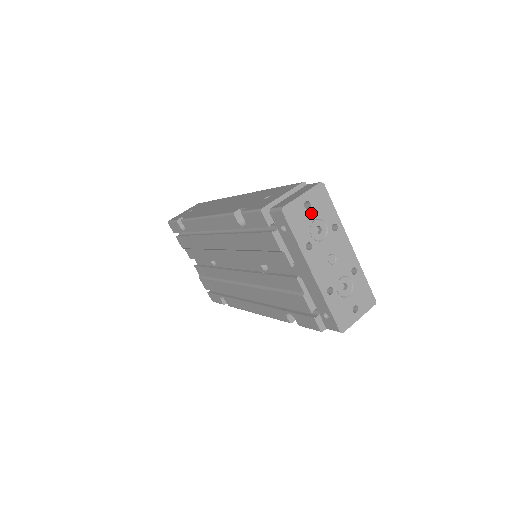
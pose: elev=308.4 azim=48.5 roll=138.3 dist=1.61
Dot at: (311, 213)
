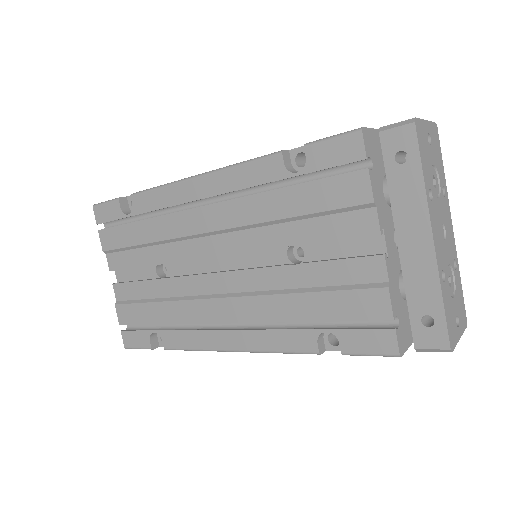
Dot at: (431, 152)
